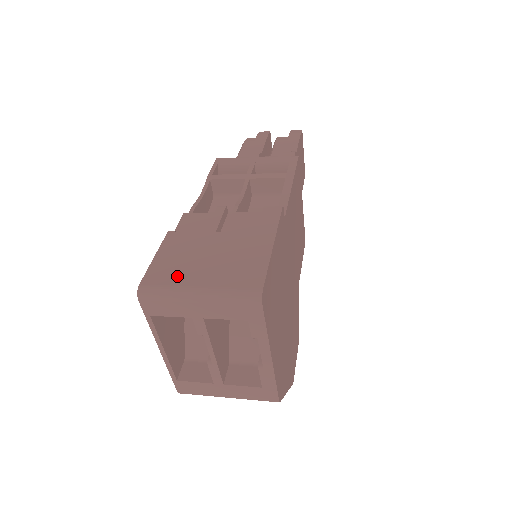
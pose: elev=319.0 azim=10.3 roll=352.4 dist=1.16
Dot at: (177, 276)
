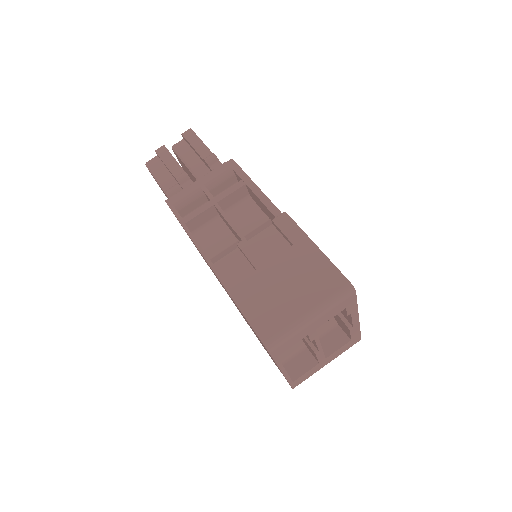
Dot at: (281, 317)
